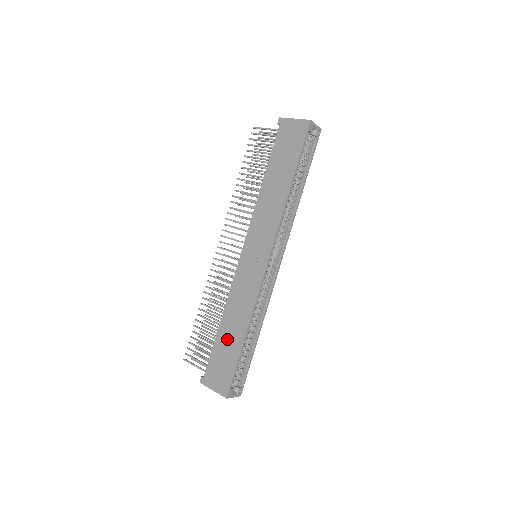
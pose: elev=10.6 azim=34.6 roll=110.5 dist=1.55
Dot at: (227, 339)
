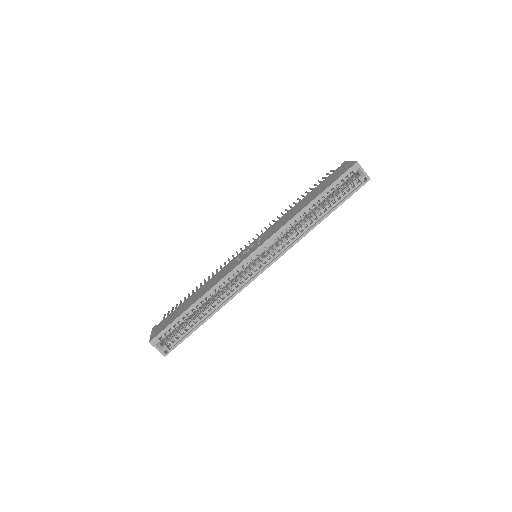
Dot at: (188, 302)
